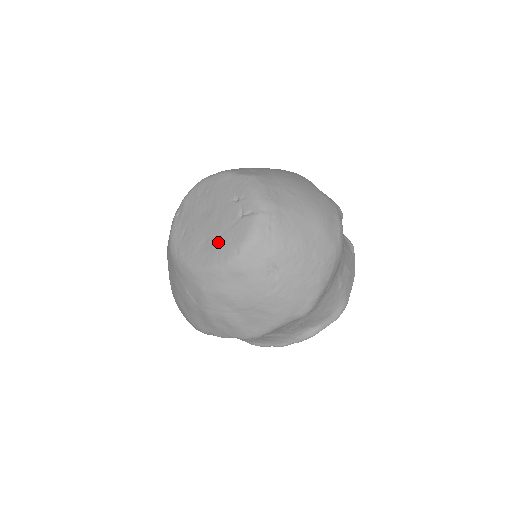
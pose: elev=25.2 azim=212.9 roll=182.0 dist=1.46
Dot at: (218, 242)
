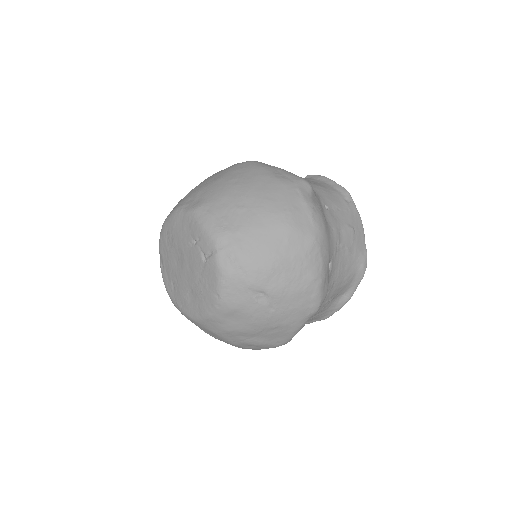
Dot at: (199, 290)
